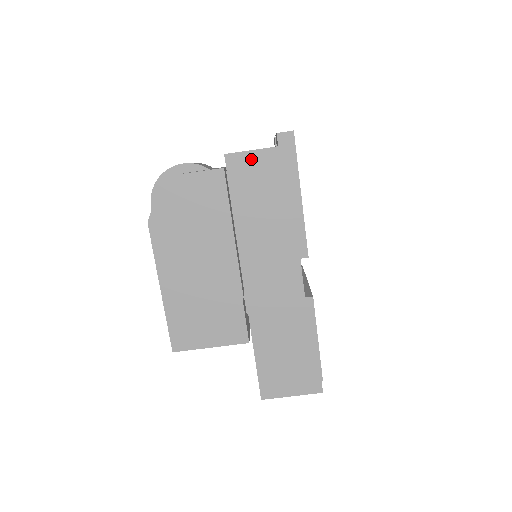
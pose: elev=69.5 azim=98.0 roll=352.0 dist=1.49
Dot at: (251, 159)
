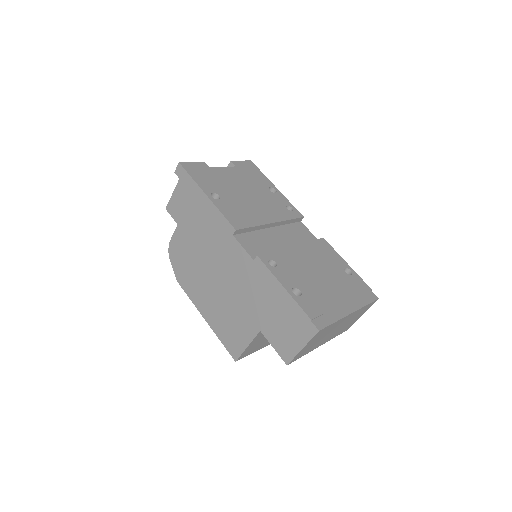
Dot at: (175, 199)
